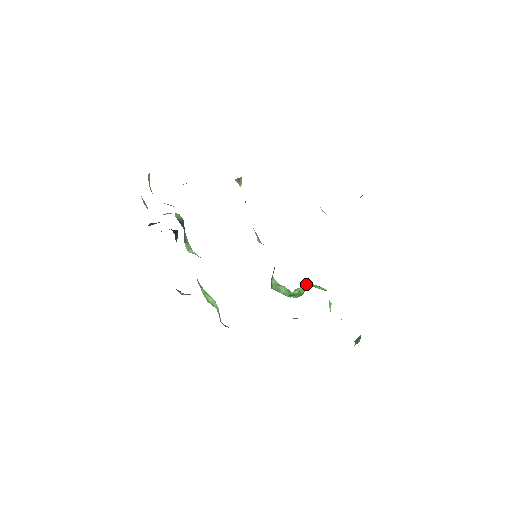
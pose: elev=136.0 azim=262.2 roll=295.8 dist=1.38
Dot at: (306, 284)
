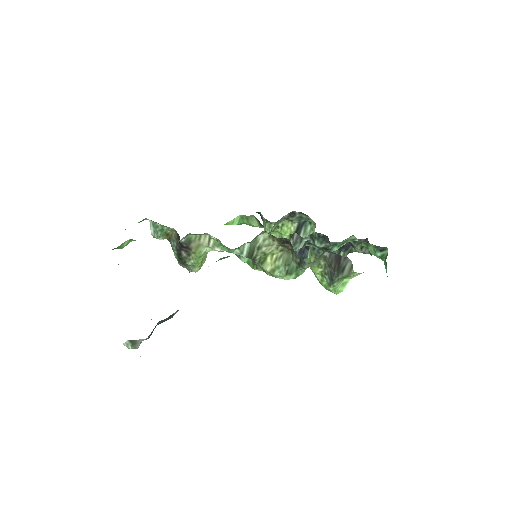
Dot at: occluded
